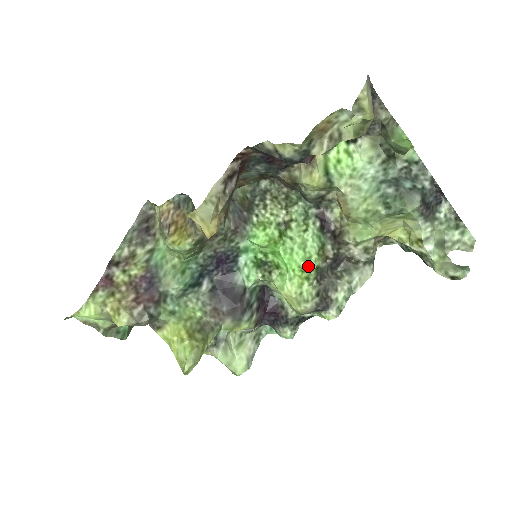
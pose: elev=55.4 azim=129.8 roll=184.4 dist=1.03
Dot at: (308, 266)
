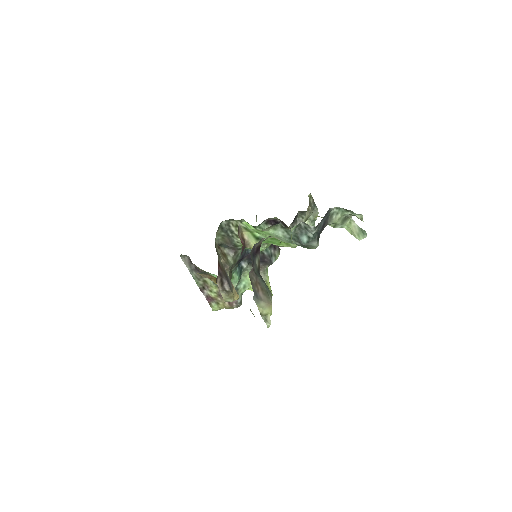
Dot at: occluded
